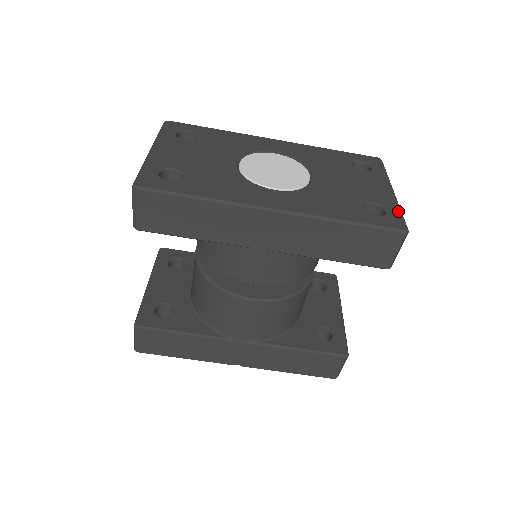
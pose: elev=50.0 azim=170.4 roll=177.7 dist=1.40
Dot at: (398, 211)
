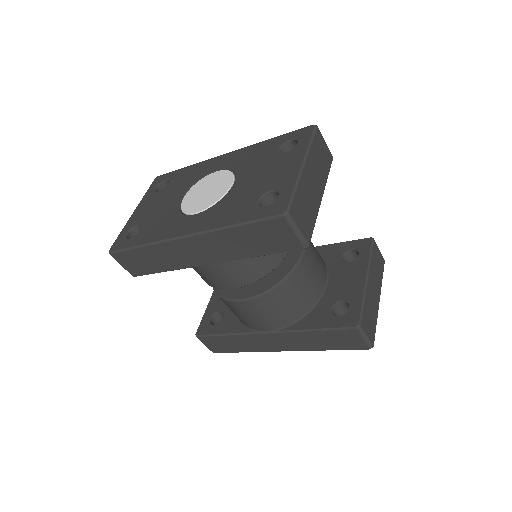
Dot at: (290, 191)
